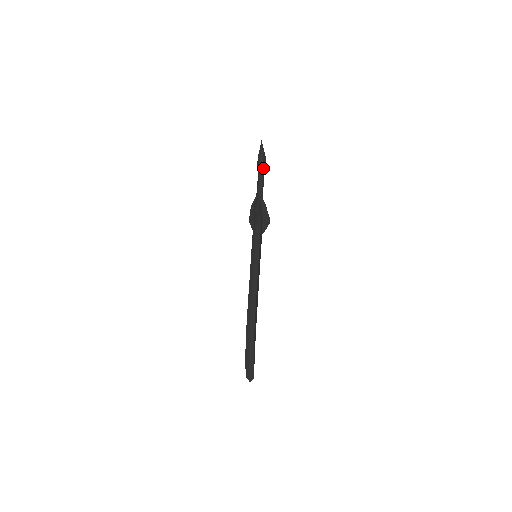
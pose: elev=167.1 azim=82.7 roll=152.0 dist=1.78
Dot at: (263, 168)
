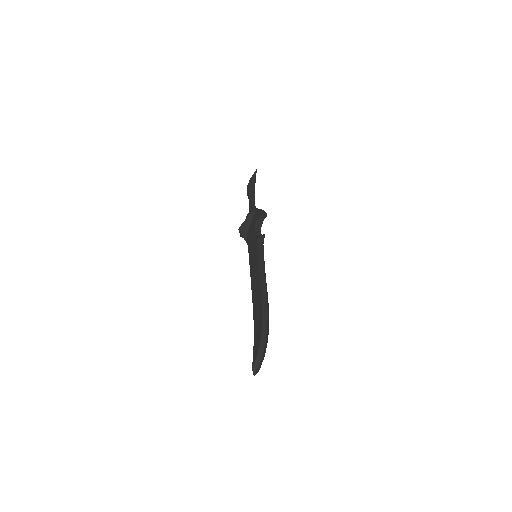
Dot at: (254, 190)
